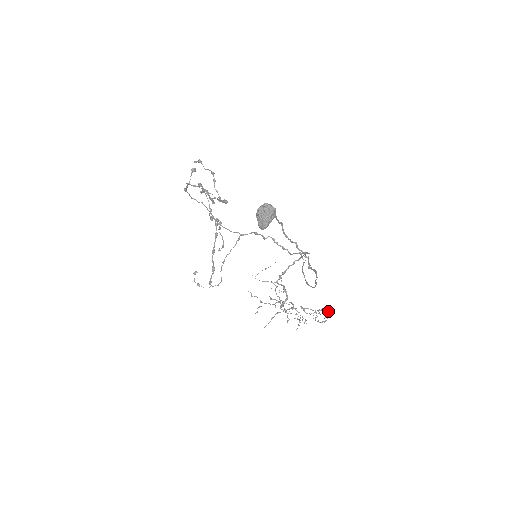
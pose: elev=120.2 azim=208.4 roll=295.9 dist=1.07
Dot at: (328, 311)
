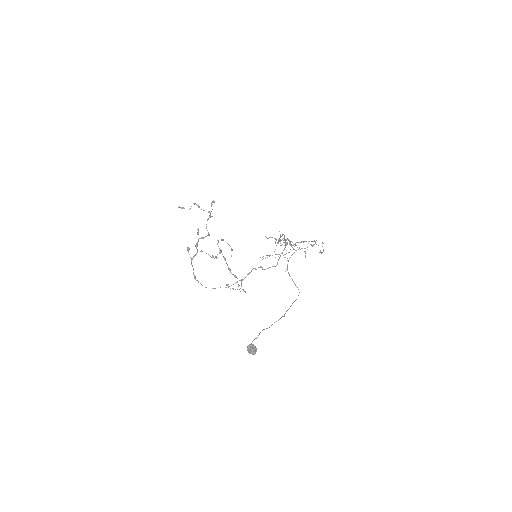
Dot at: occluded
